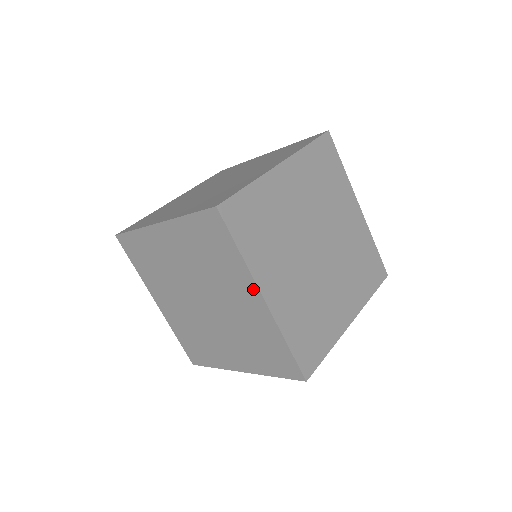
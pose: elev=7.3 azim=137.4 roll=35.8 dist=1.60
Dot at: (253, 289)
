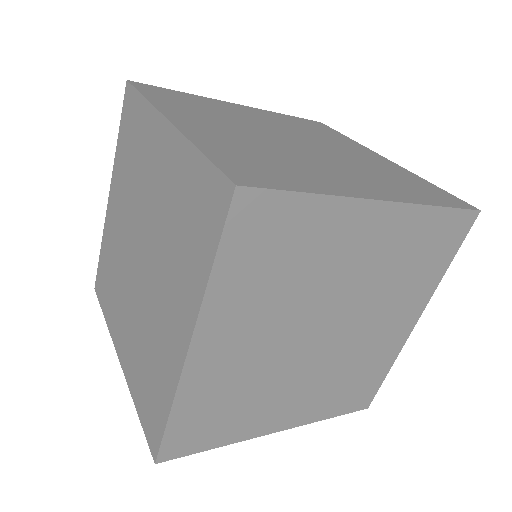
Dot at: occluded
